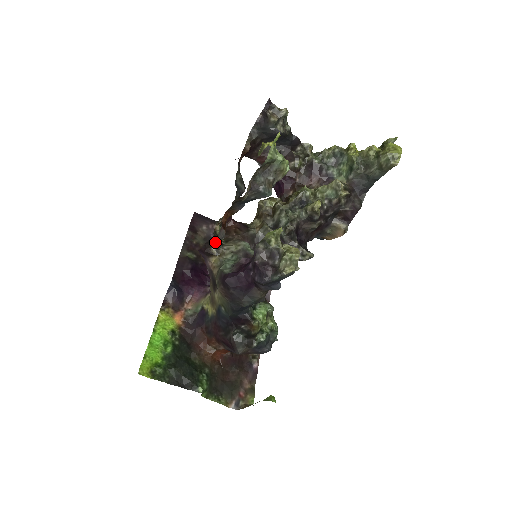
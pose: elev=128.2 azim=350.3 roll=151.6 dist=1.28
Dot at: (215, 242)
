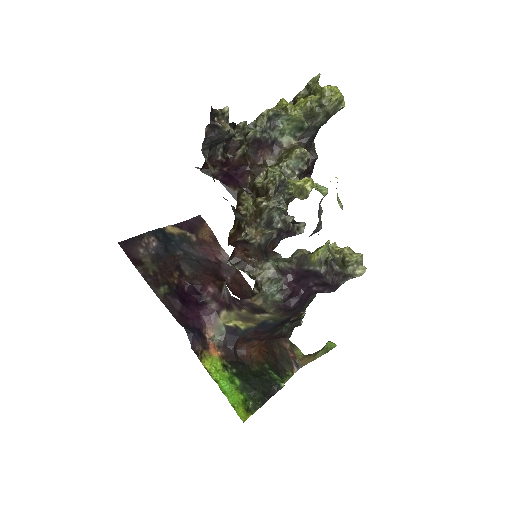
Dot at: occluded
